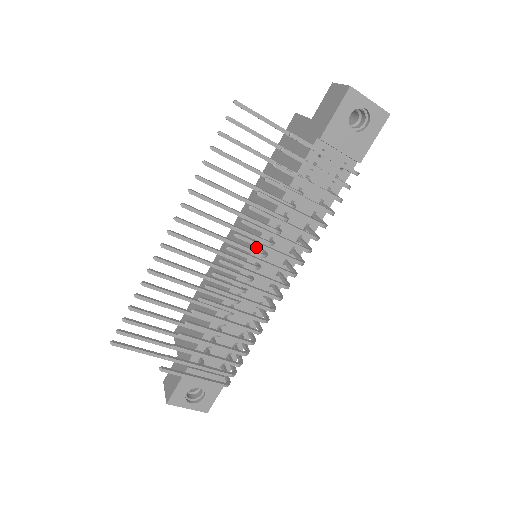
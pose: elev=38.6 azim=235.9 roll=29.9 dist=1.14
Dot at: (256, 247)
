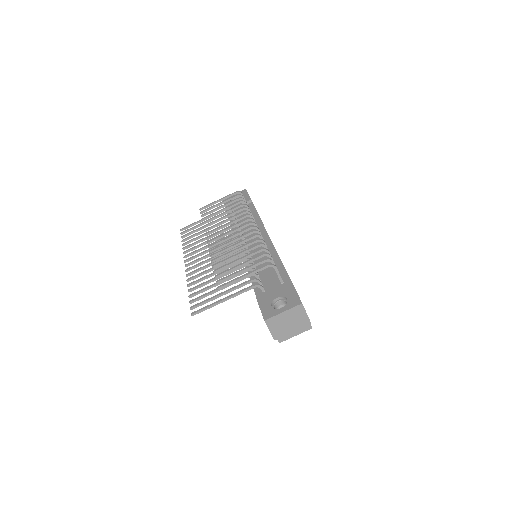
Dot at: occluded
